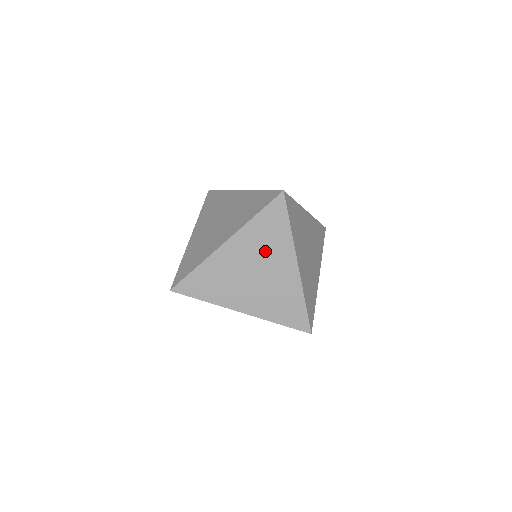
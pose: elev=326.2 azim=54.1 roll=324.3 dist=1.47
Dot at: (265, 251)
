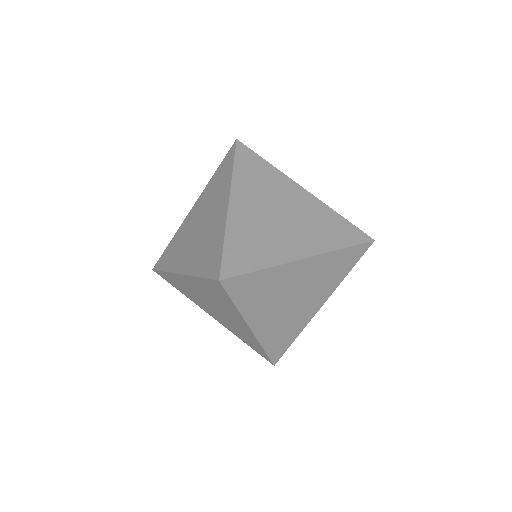
Dot at: (212, 200)
